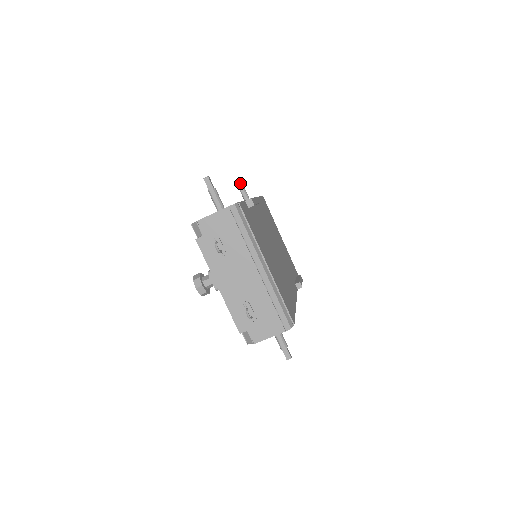
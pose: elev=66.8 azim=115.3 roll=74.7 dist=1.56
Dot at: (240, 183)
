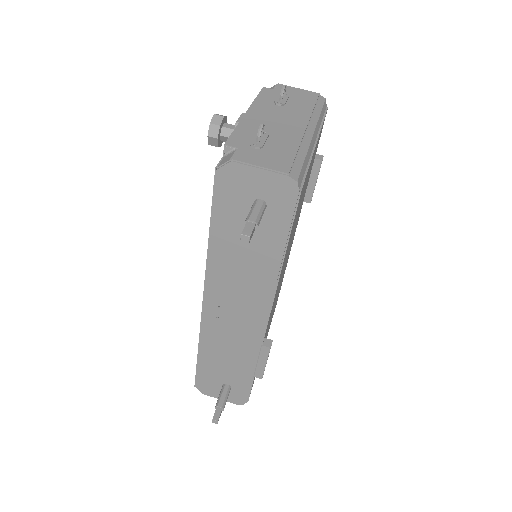
Dot at: occluded
